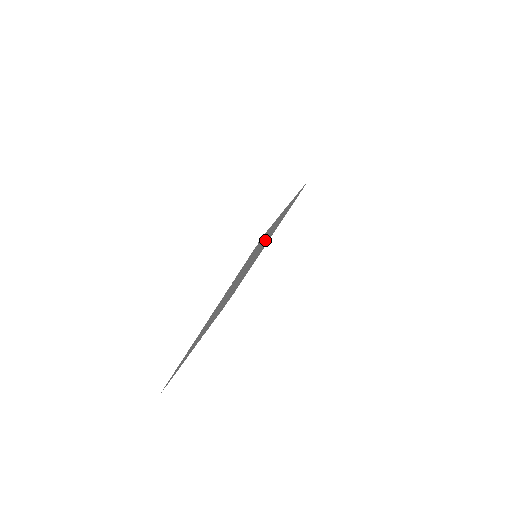
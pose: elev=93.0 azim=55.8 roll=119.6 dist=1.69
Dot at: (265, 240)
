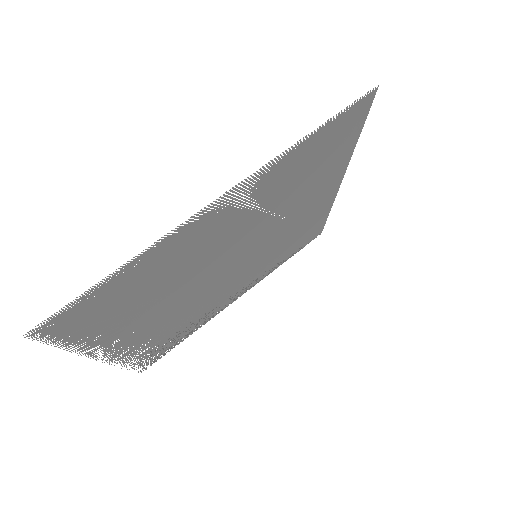
Dot at: (291, 220)
